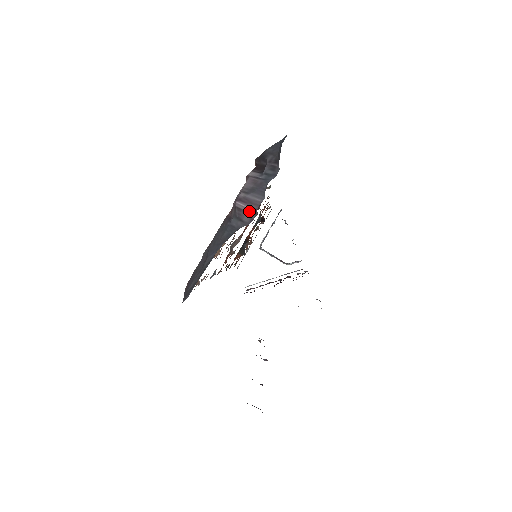
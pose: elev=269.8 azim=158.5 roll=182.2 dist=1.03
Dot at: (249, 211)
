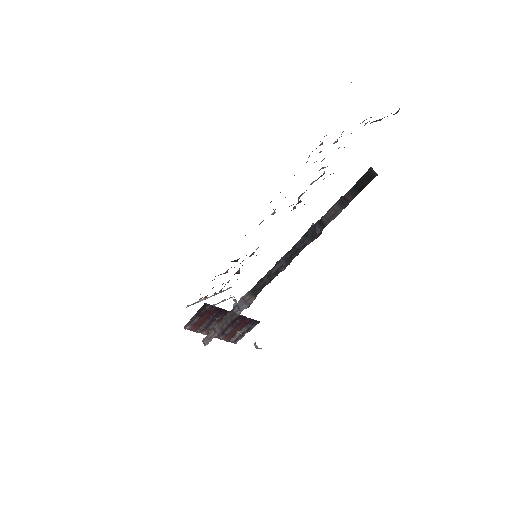
Dot at: occluded
